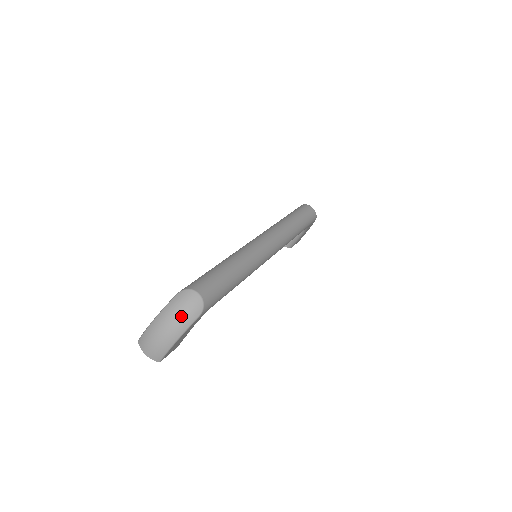
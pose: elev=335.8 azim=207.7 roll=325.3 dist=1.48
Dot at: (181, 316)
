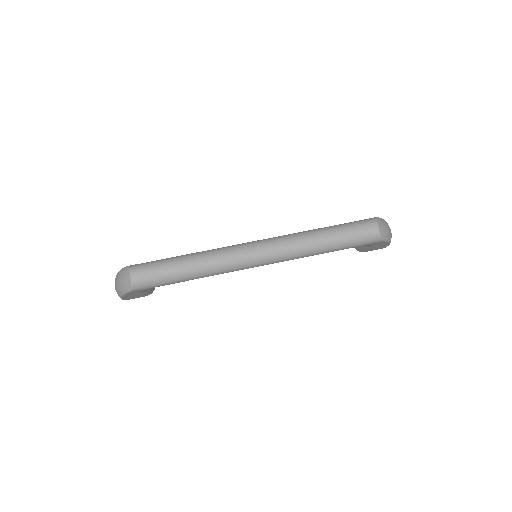
Dot at: (120, 284)
